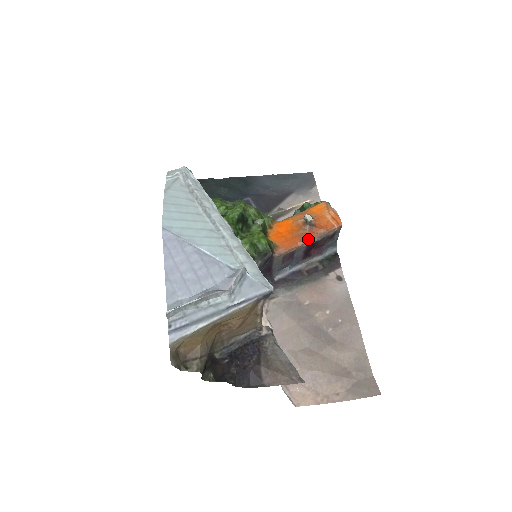
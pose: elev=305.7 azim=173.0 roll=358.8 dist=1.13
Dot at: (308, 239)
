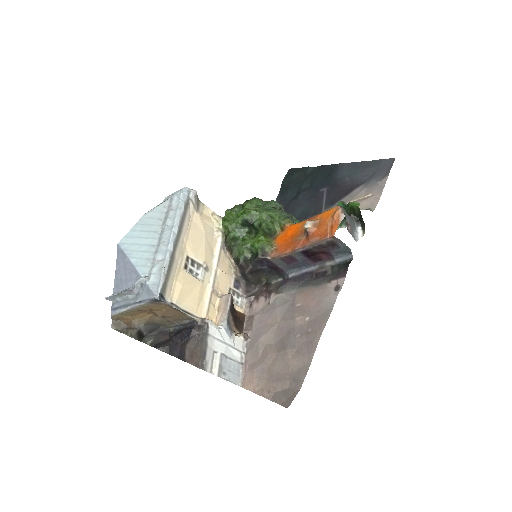
Dot at: (300, 246)
